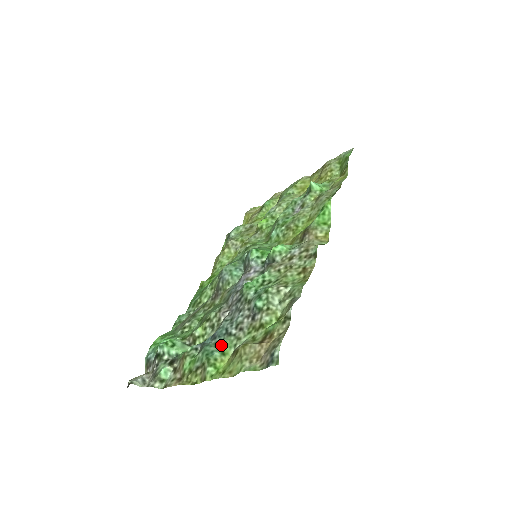
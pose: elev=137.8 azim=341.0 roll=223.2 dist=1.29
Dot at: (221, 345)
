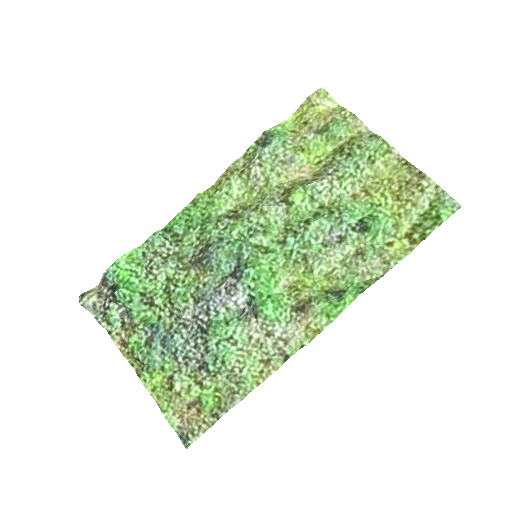
Dot at: (165, 361)
